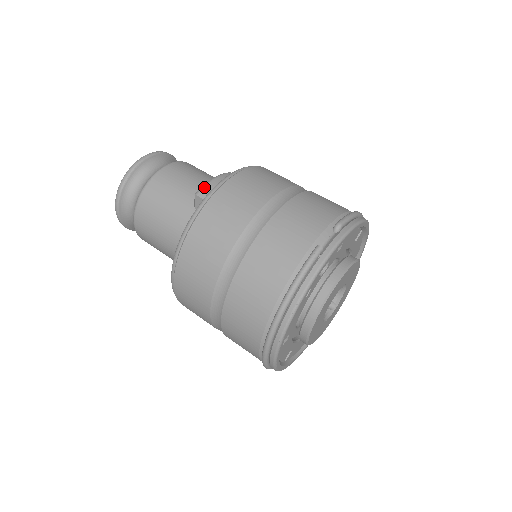
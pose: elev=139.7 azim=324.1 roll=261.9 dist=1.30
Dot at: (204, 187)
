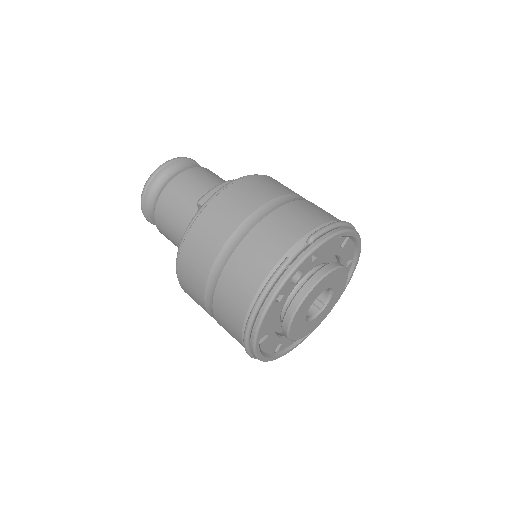
Dot at: (205, 195)
